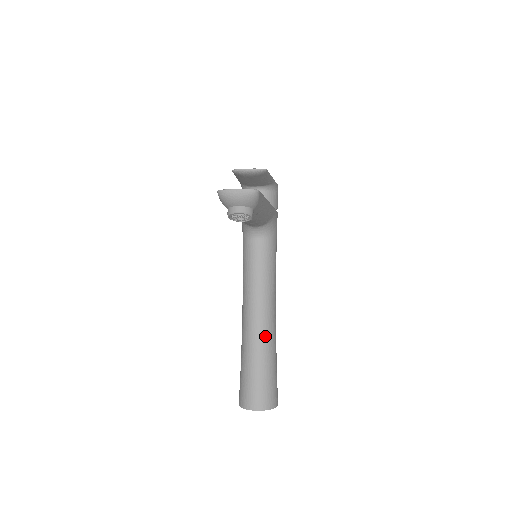
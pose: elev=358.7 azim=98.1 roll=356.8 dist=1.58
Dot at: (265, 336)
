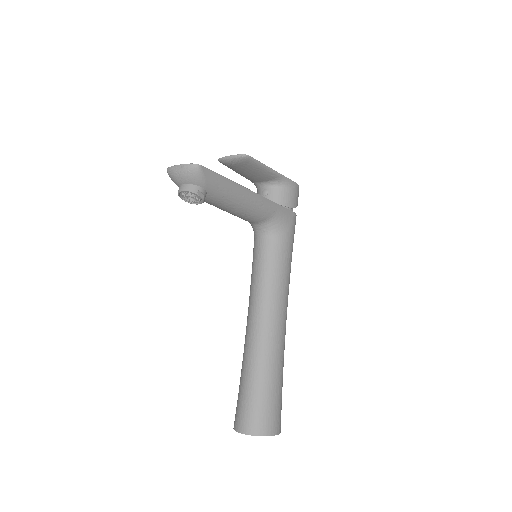
Dot at: (262, 348)
